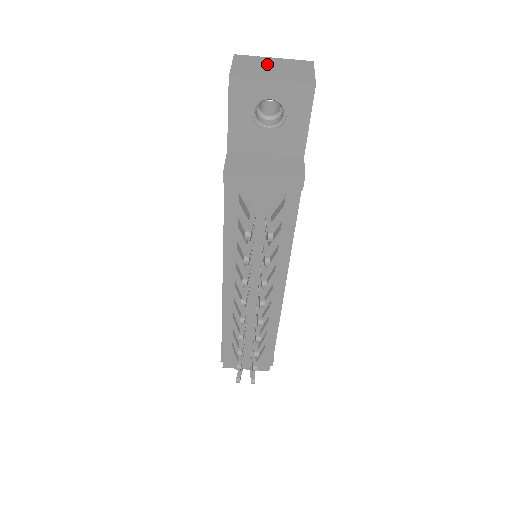
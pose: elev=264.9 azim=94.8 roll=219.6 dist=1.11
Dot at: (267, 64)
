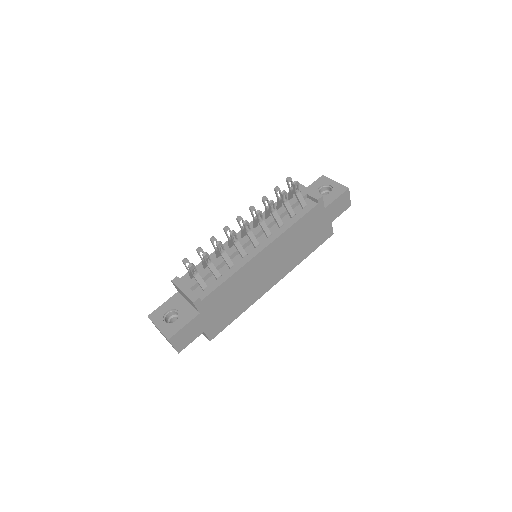
Dot at: occluded
